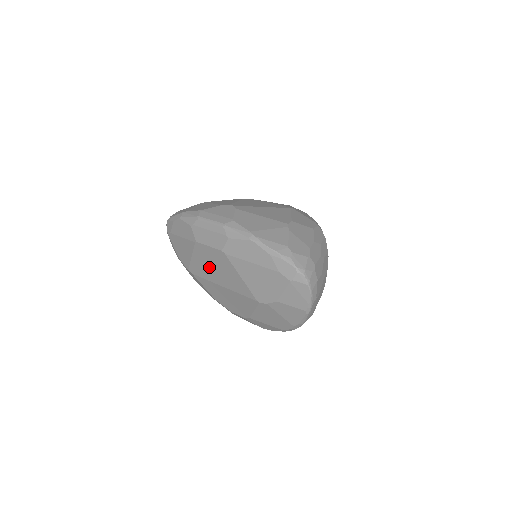
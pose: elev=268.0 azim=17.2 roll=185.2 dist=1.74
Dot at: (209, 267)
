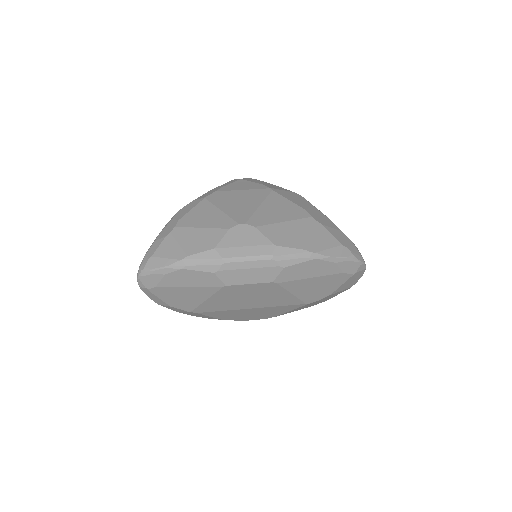
Dot at: (237, 300)
